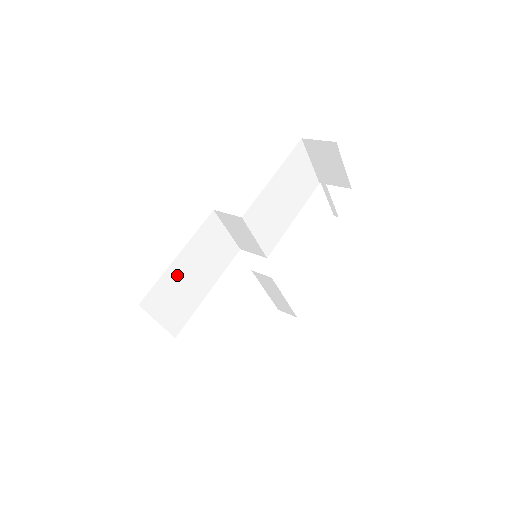
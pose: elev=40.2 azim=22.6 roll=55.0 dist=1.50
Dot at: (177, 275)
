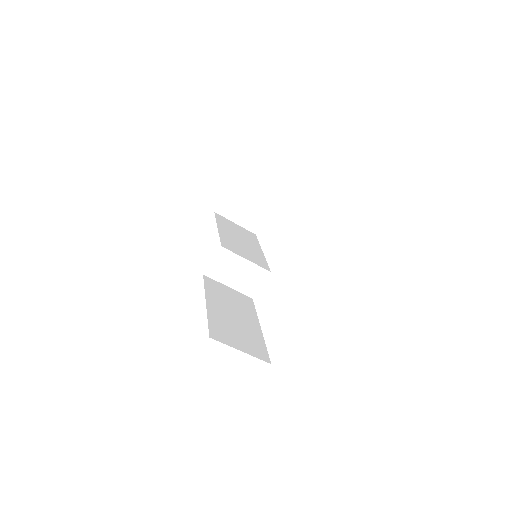
Dot at: (220, 316)
